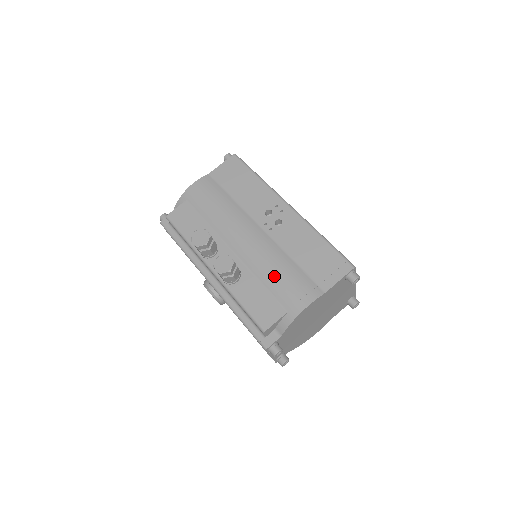
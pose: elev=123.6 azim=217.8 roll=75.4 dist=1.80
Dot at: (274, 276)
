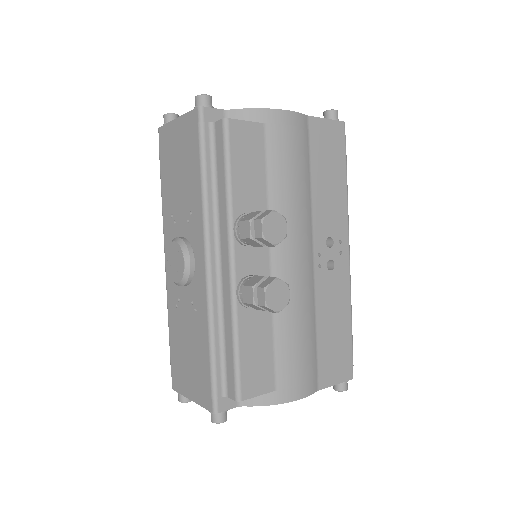
Dot at: (293, 335)
